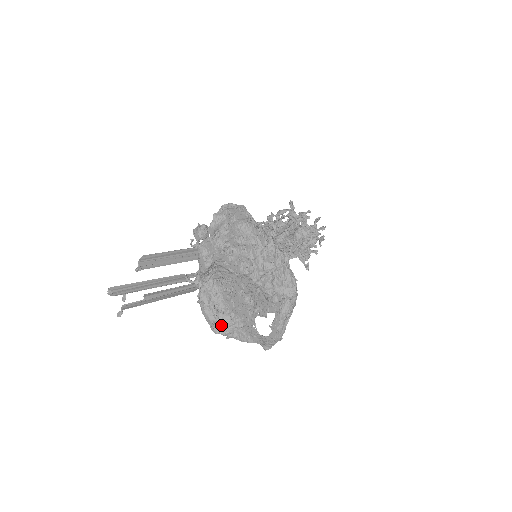
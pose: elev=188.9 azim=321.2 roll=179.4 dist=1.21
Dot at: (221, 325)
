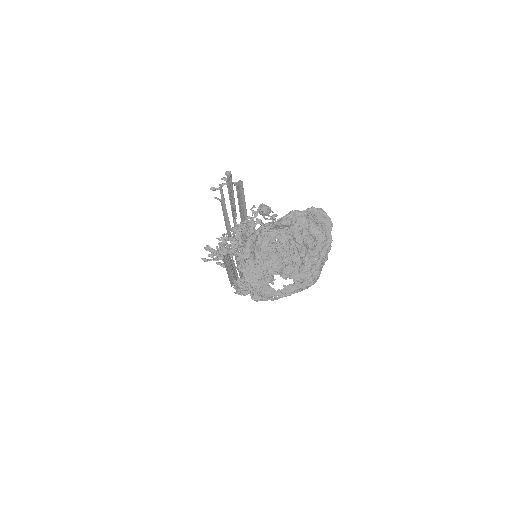
Dot at: (248, 259)
